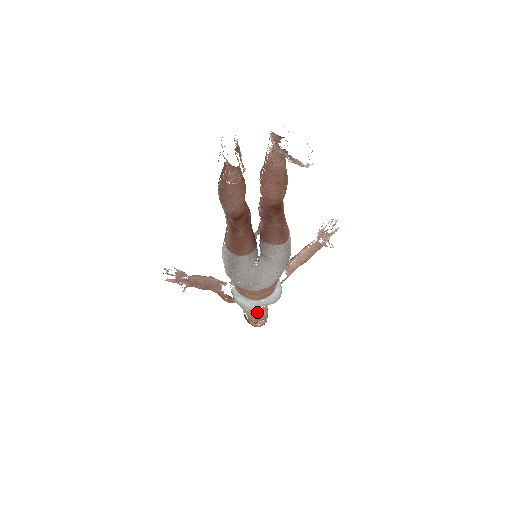
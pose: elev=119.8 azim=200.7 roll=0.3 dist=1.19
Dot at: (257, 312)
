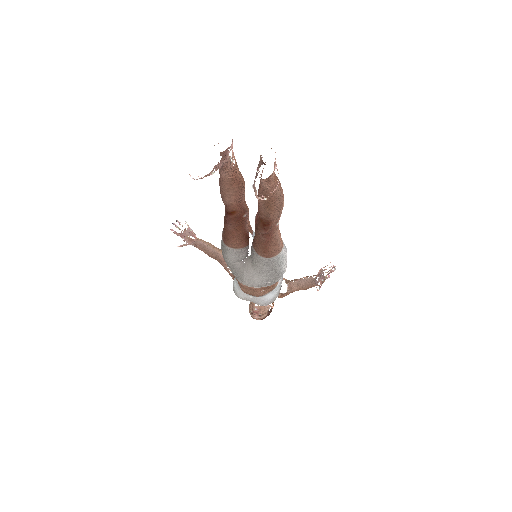
Dot at: (254, 305)
